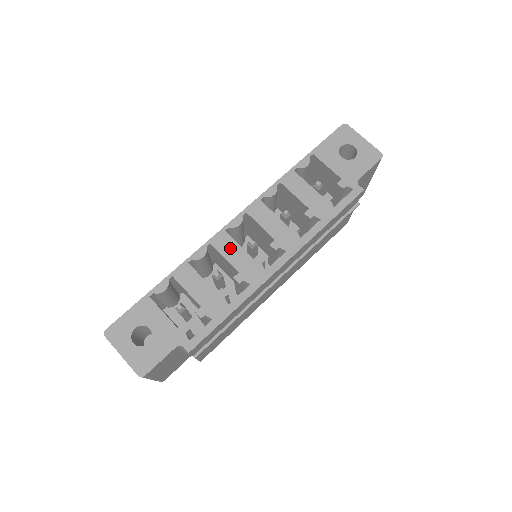
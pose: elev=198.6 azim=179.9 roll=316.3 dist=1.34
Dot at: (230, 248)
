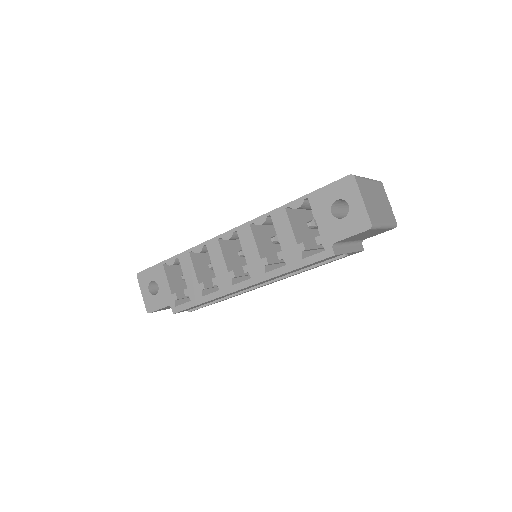
Dot at: (217, 255)
